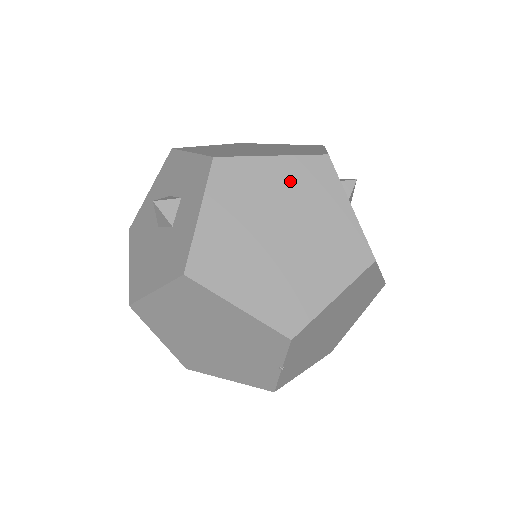
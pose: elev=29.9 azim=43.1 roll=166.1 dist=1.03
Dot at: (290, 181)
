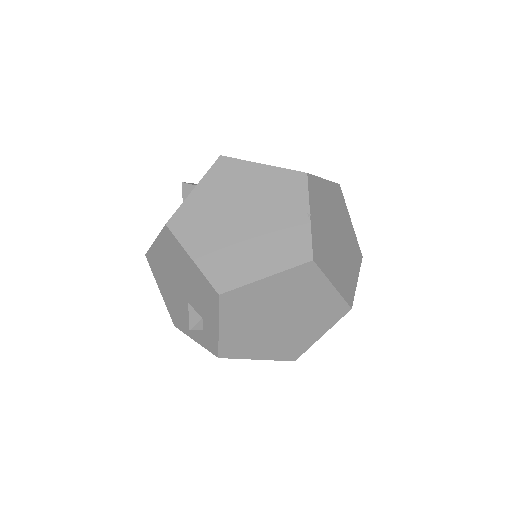
Dot at: occluded
